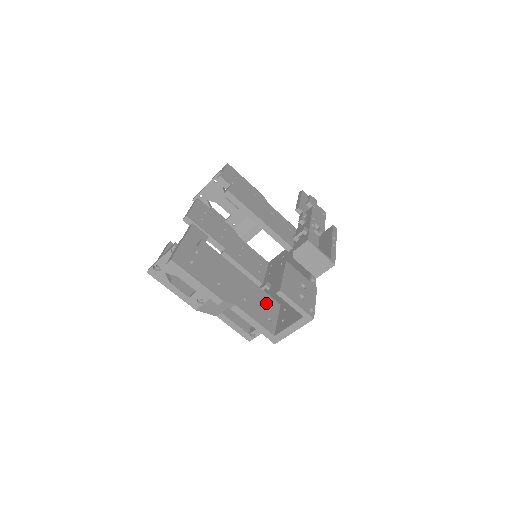
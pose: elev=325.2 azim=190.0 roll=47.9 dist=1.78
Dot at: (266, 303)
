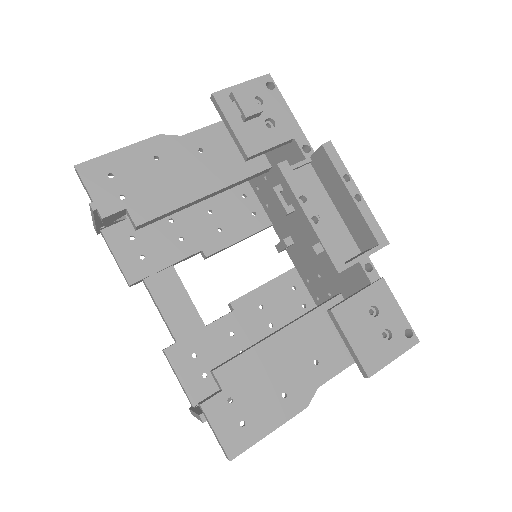
Dot at: (331, 323)
